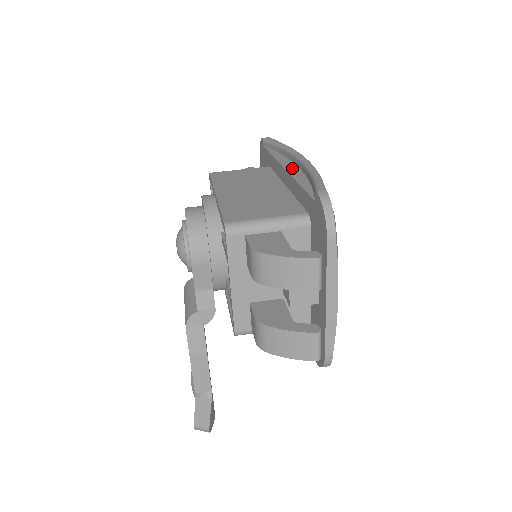
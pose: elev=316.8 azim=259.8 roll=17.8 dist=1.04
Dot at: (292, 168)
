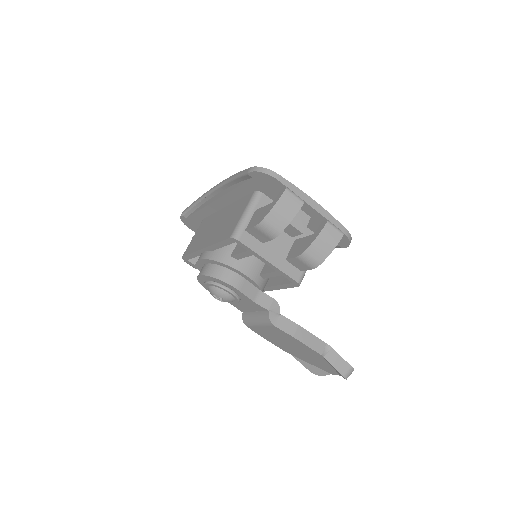
Dot at: (218, 196)
